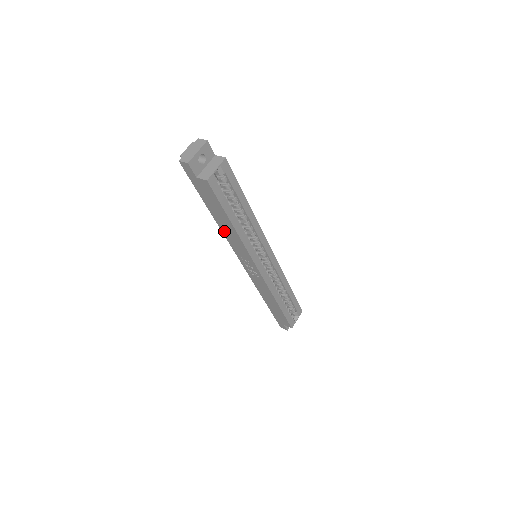
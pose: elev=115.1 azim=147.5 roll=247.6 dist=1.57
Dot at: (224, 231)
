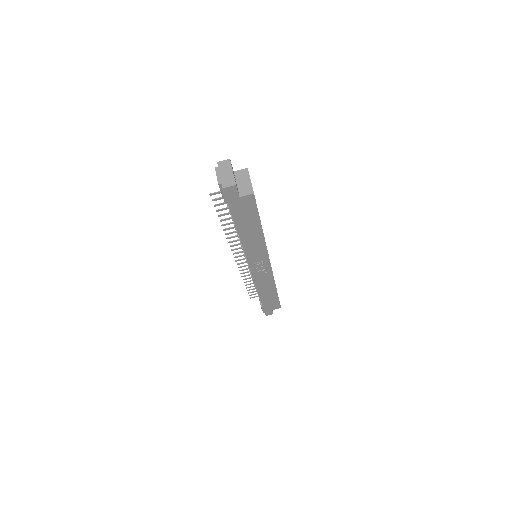
Dot at: (245, 243)
